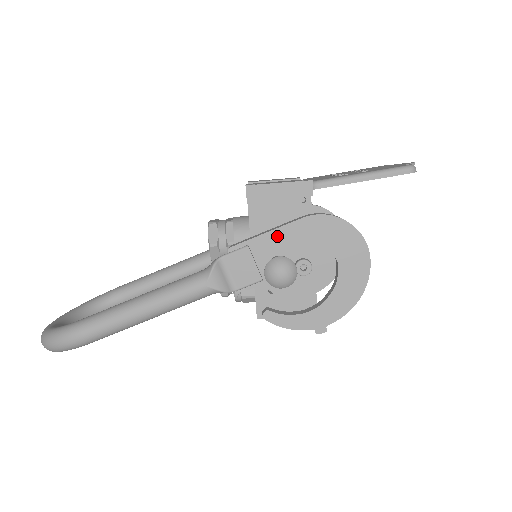
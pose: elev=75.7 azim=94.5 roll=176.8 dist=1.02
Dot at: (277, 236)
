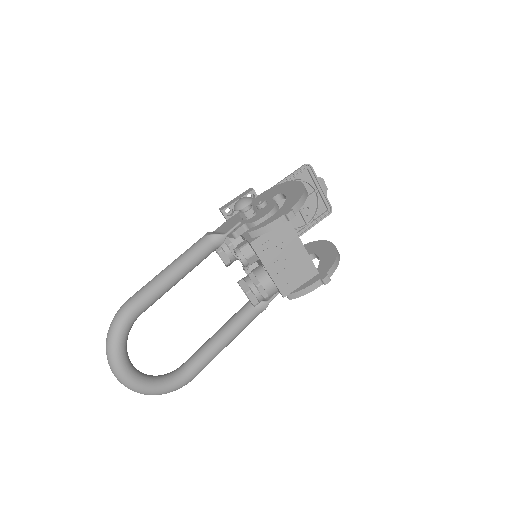
Dot at: occluded
